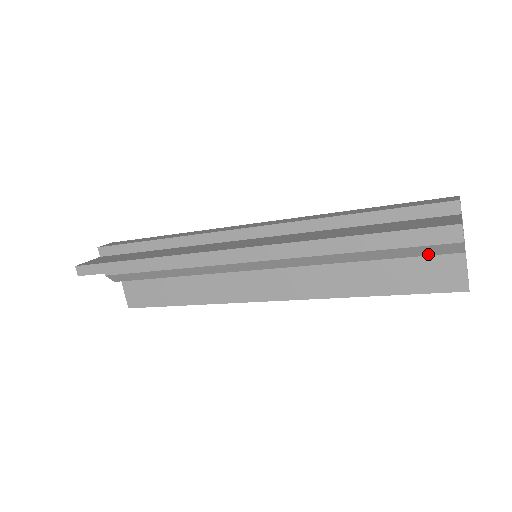
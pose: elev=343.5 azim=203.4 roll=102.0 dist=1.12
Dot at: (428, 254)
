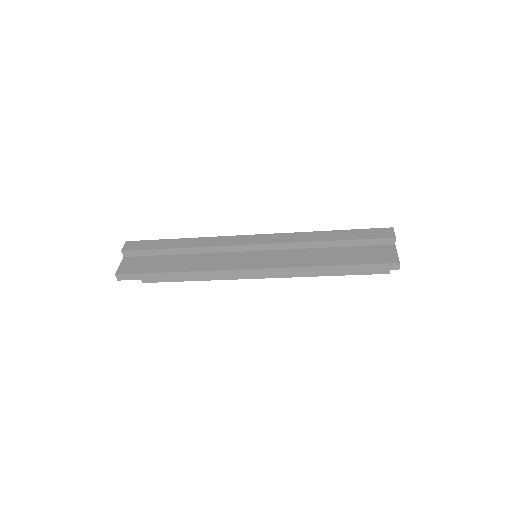
Dot at: occluded
